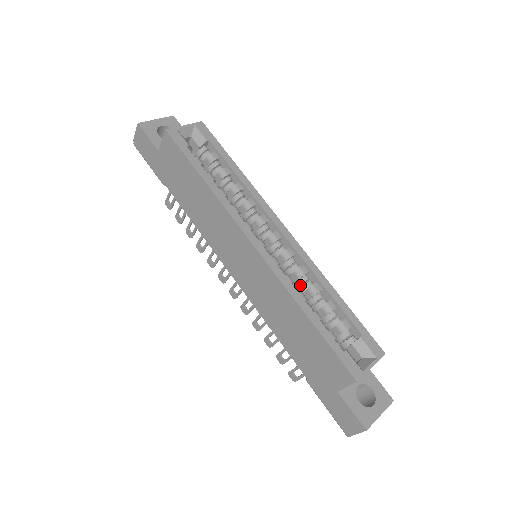
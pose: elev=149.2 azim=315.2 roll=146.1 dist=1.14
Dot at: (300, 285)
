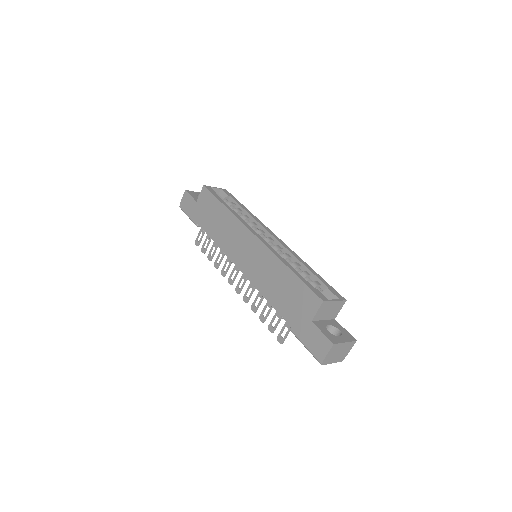
Dot at: occluded
